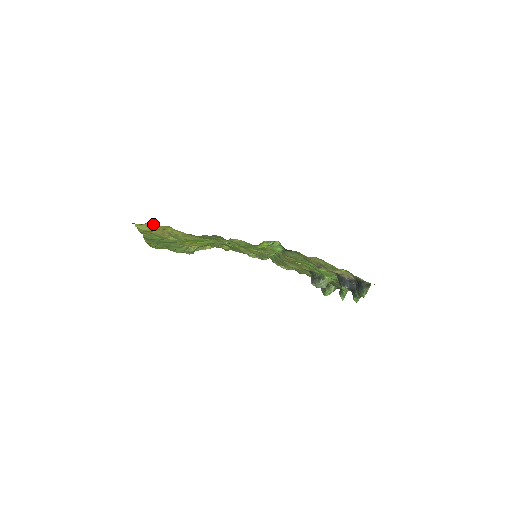
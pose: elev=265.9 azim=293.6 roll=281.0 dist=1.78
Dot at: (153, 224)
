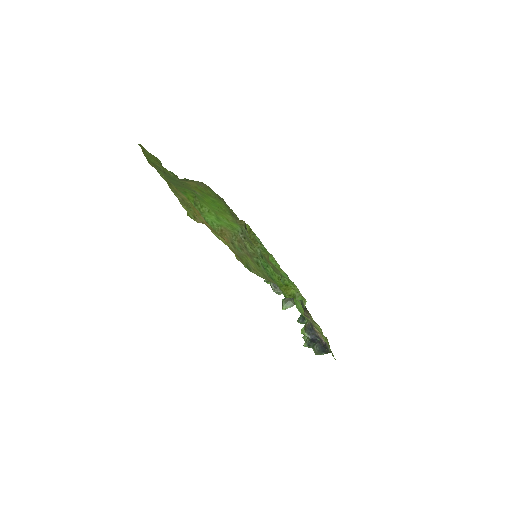
Dot at: occluded
